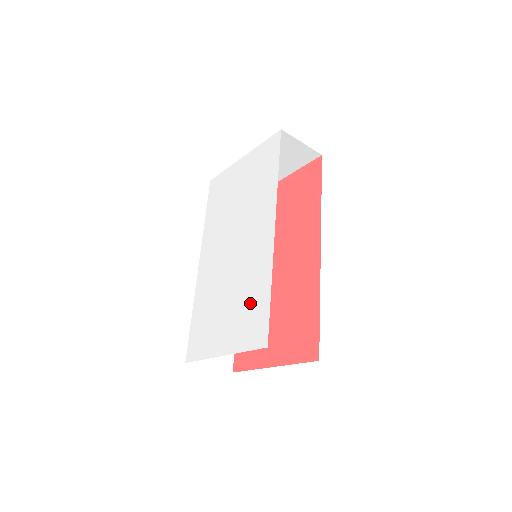
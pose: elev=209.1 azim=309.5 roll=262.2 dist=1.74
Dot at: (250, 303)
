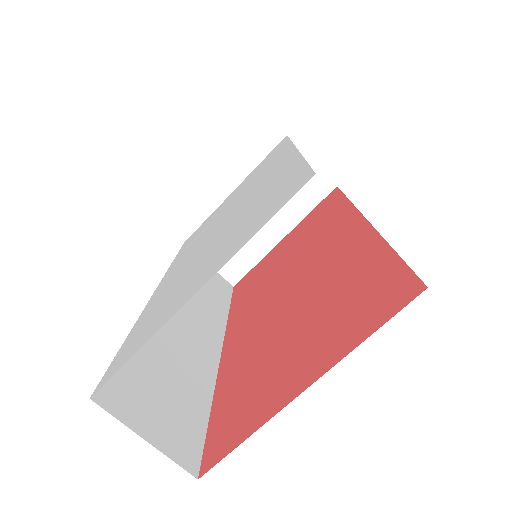
Dot at: (260, 204)
